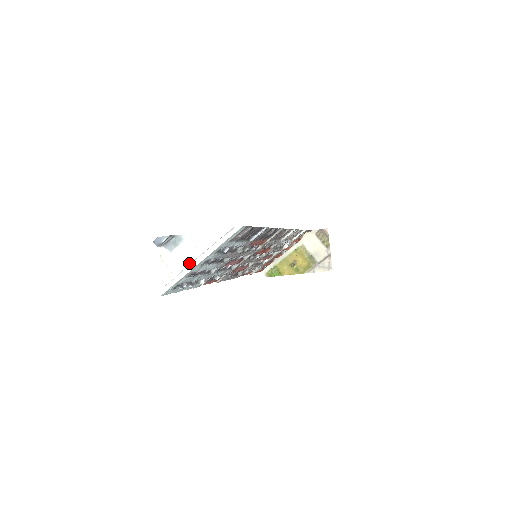
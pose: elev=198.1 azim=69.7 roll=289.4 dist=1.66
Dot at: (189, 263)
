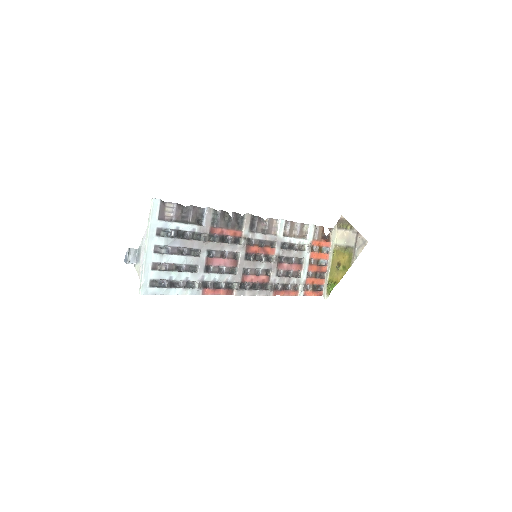
Dot at: occluded
